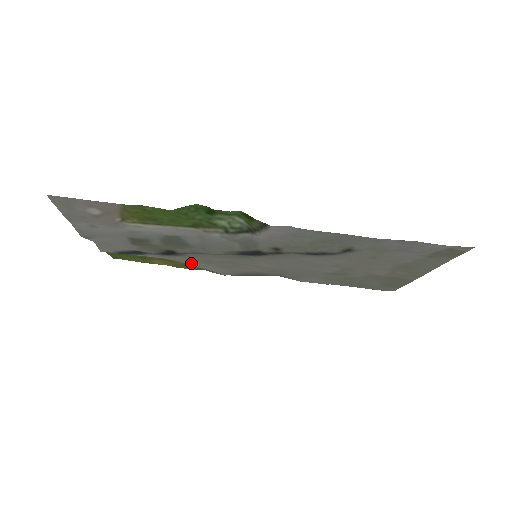
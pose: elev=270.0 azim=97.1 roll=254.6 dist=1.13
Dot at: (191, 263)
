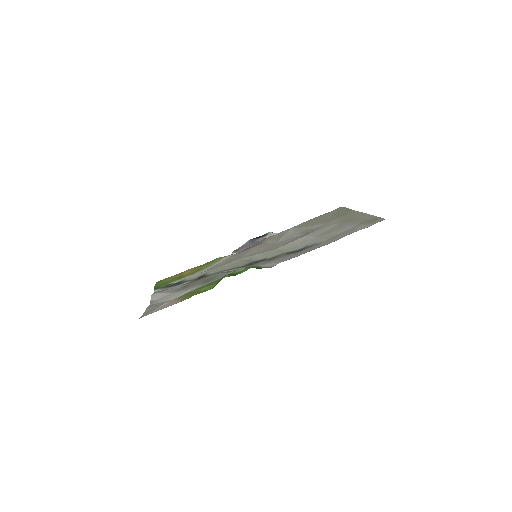
Dot at: (212, 267)
